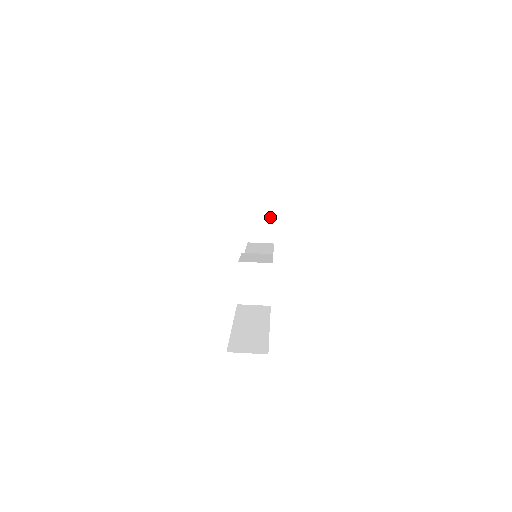
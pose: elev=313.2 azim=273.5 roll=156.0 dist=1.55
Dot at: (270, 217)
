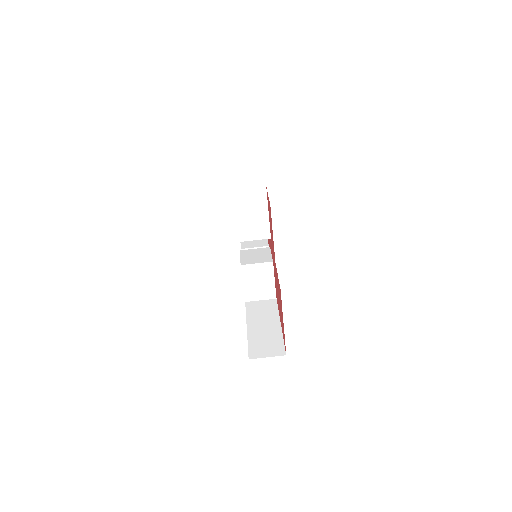
Dot at: (265, 221)
